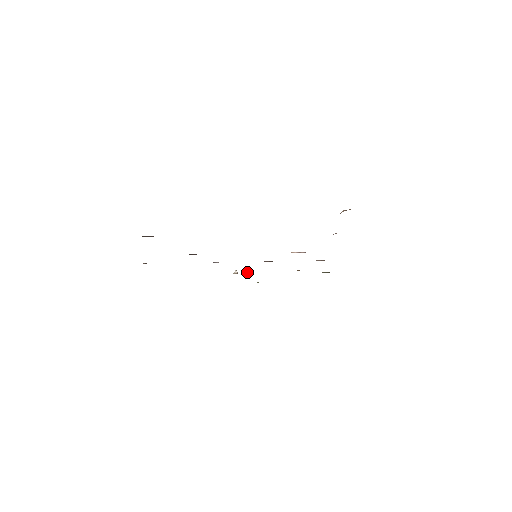
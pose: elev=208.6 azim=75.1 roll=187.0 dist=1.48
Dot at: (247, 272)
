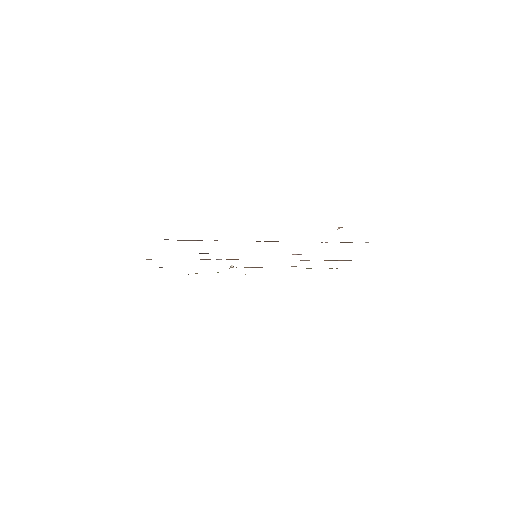
Dot at: occluded
